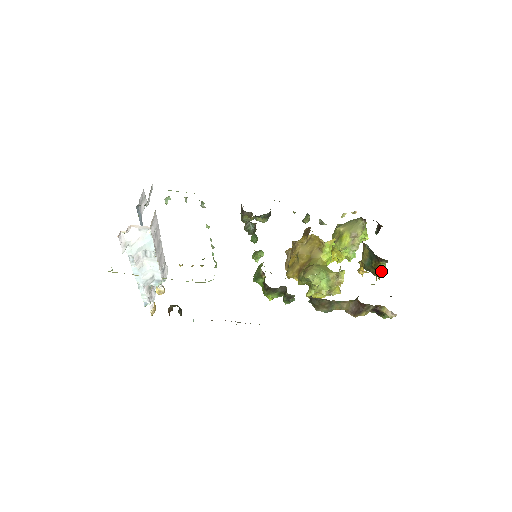
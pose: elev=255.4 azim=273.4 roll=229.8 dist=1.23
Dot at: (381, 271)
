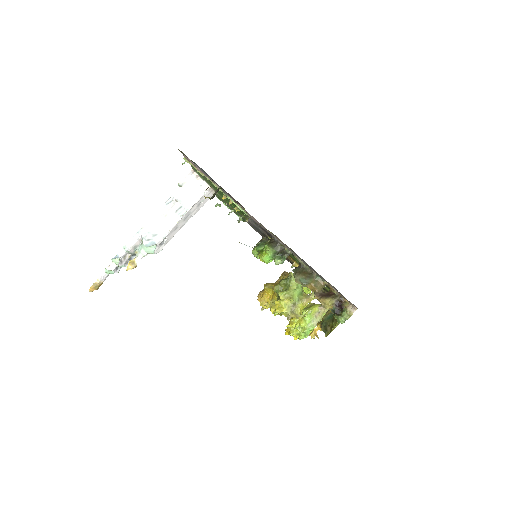
Dot at: occluded
